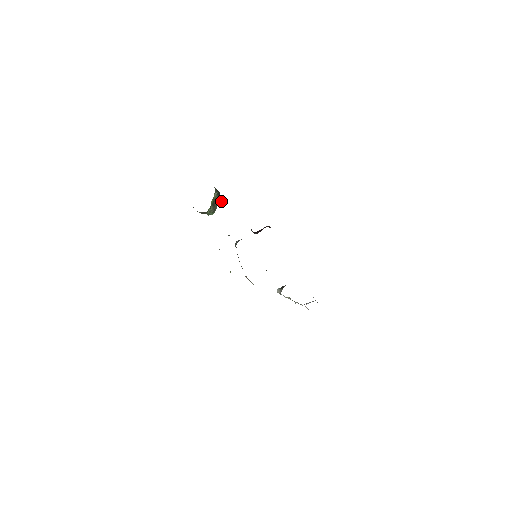
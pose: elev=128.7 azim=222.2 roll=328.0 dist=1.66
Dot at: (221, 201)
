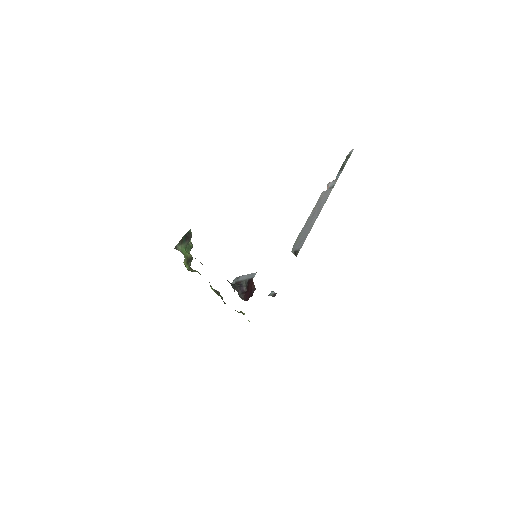
Dot at: (191, 233)
